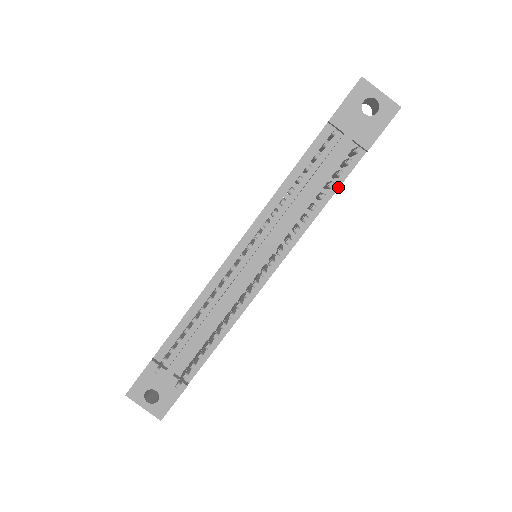
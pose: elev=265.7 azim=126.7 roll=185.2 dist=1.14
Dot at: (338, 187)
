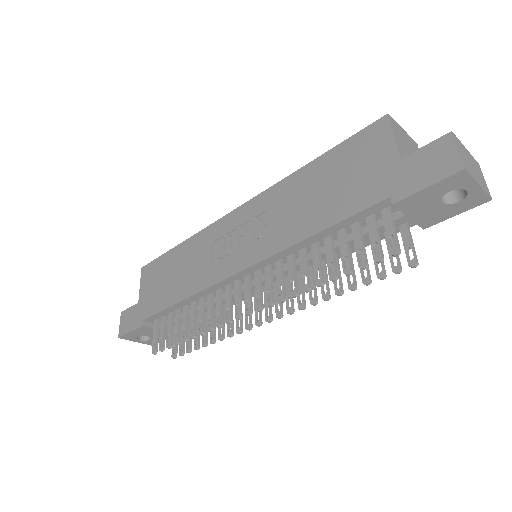
Dot at: occluded
